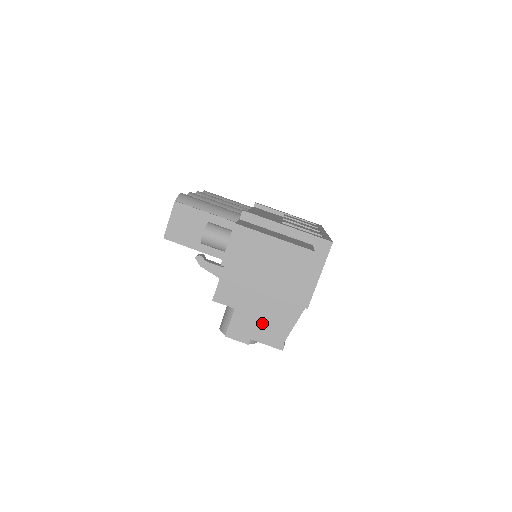
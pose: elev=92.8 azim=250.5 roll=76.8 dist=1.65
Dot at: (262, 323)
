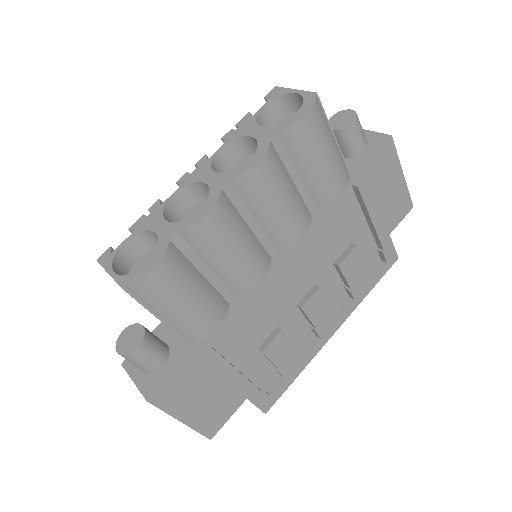
Dot at: occluded
